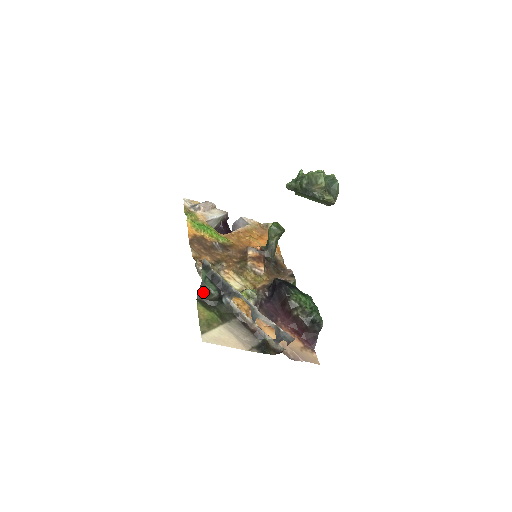
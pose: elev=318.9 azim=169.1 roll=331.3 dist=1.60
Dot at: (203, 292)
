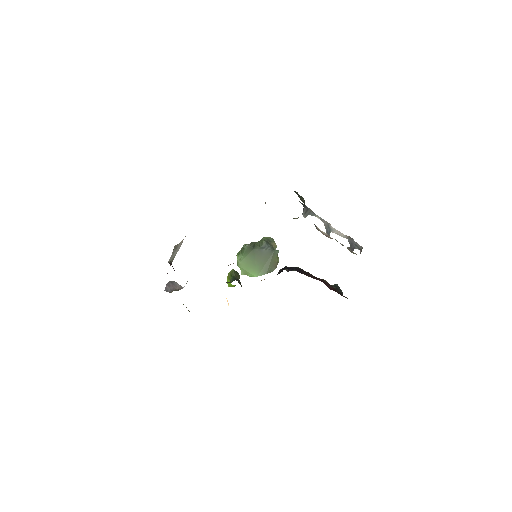
Dot at: (296, 193)
